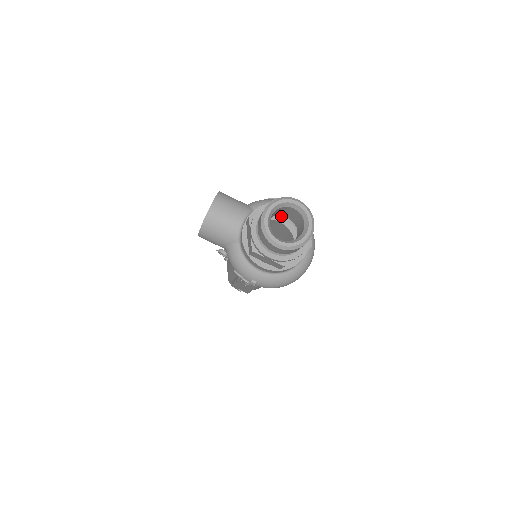
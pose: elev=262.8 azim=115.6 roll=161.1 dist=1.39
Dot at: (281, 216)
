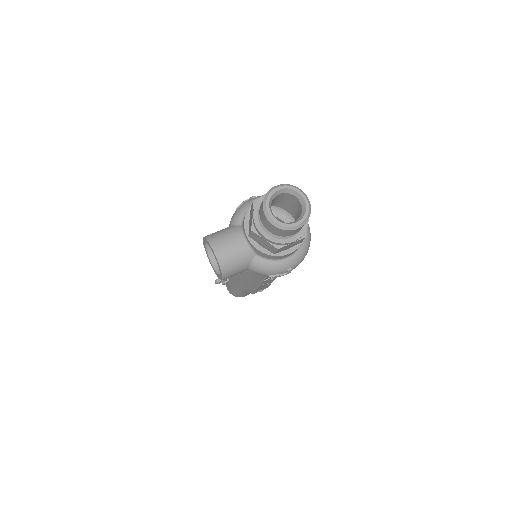
Dot at: occluded
